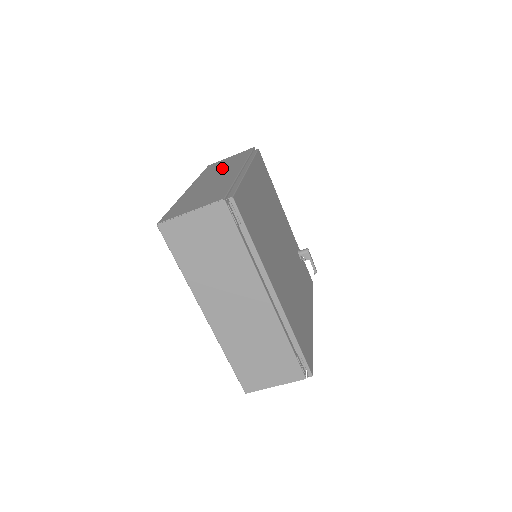
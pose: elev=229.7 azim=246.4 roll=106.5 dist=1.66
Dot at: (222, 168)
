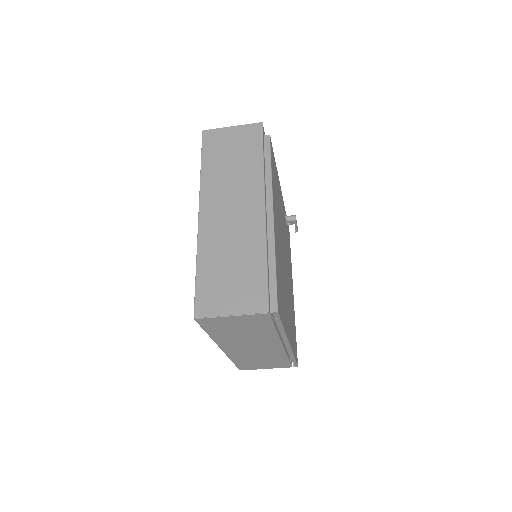
Dot at: (232, 175)
